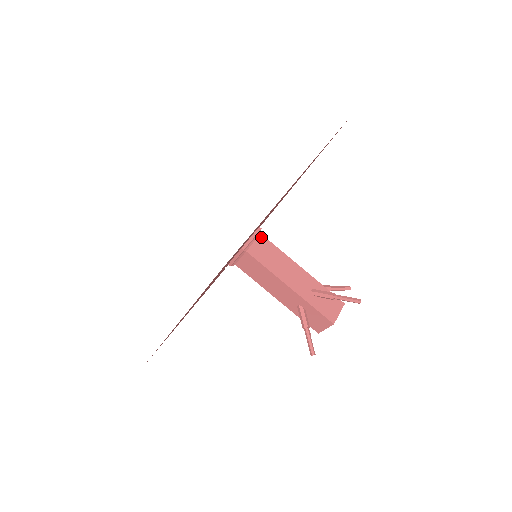
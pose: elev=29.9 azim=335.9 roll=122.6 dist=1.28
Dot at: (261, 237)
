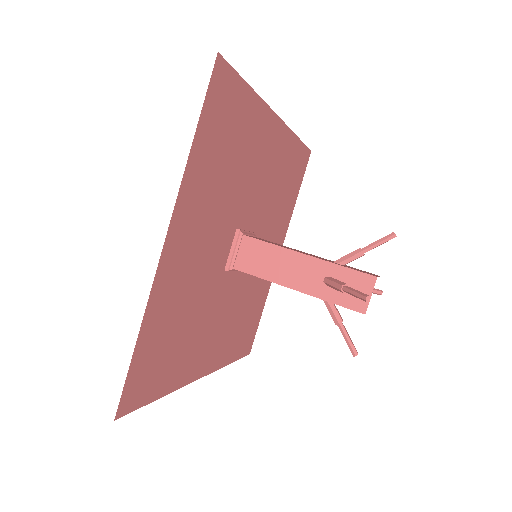
Dot at: occluded
